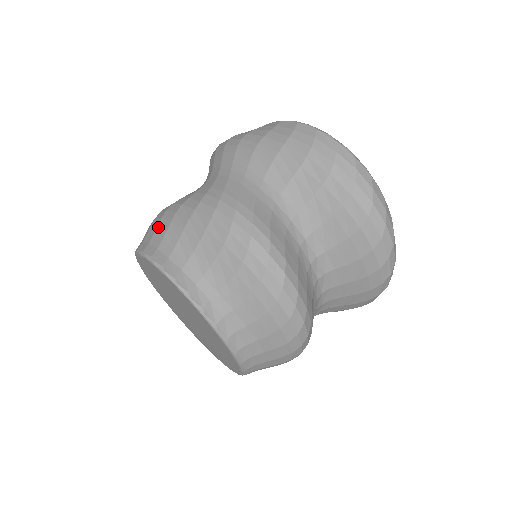
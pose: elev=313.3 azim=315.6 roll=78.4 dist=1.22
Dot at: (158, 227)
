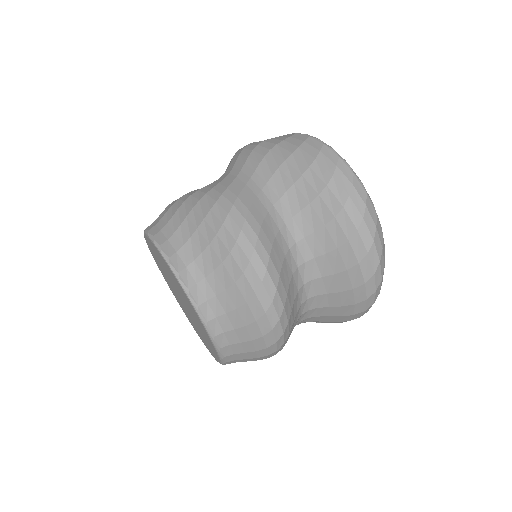
Dot at: (167, 212)
